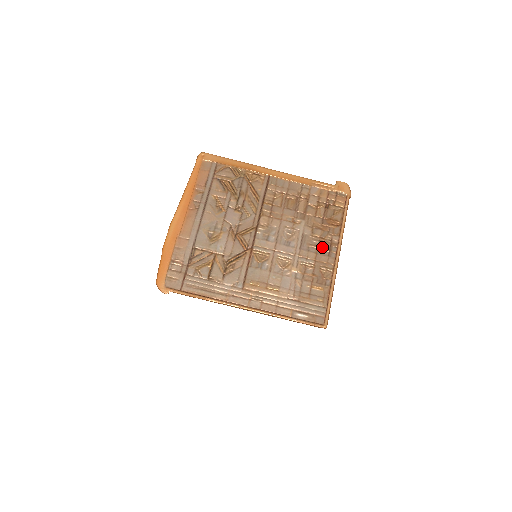
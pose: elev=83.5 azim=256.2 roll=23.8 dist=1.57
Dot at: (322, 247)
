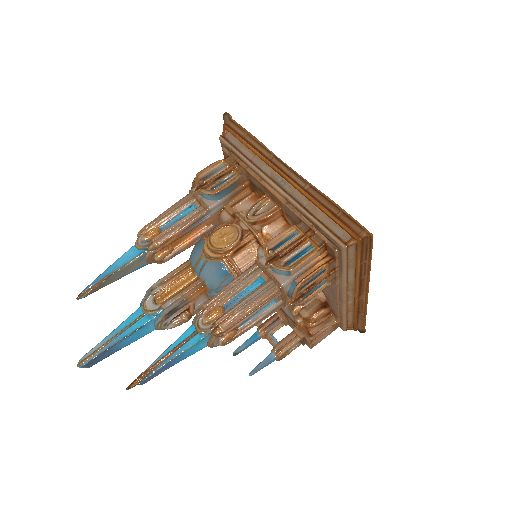
Dot at: occluded
